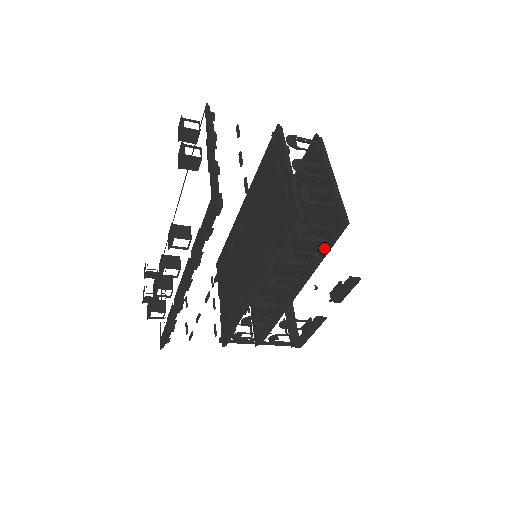
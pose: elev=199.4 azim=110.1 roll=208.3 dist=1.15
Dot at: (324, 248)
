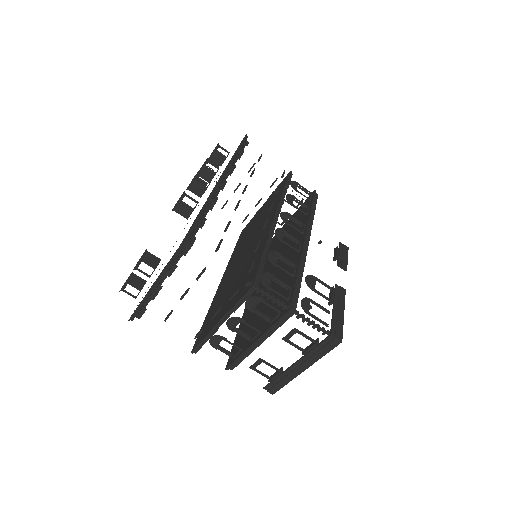
Dot at: (311, 204)
